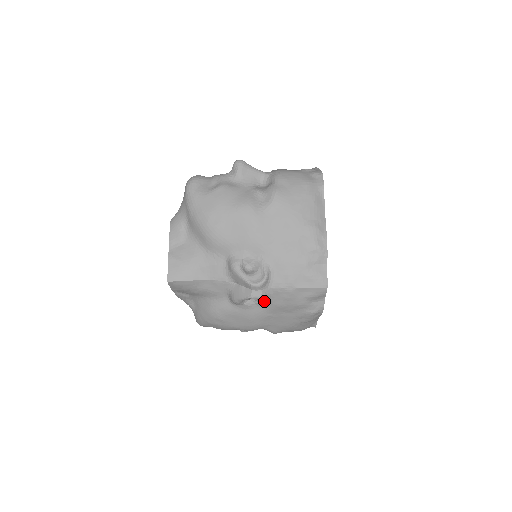
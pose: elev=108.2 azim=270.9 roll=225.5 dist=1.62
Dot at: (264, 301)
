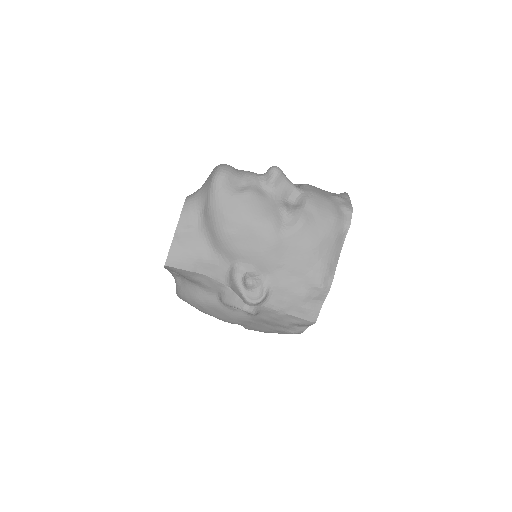
Dot at: occluded
